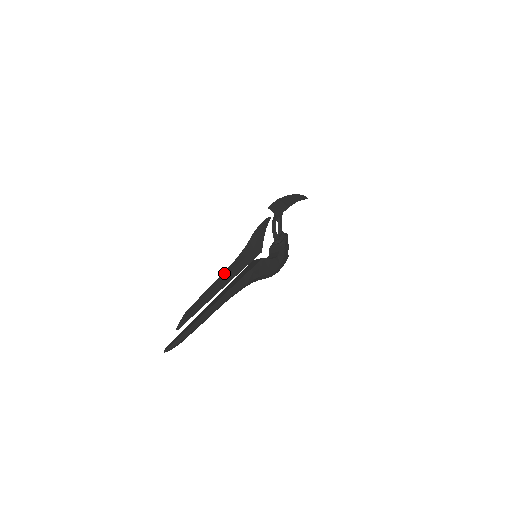
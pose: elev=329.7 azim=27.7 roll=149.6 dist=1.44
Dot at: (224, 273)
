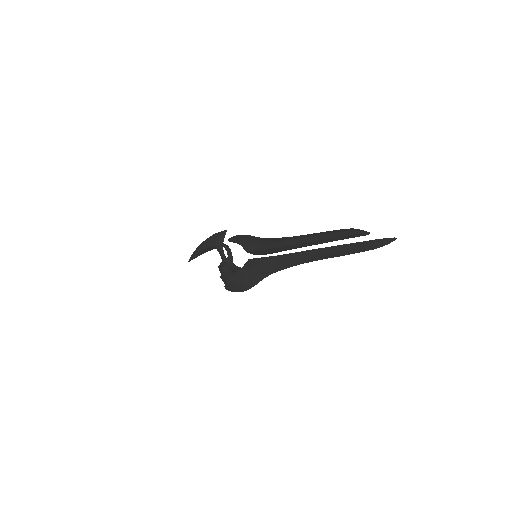
Dot at: (295, 237)
